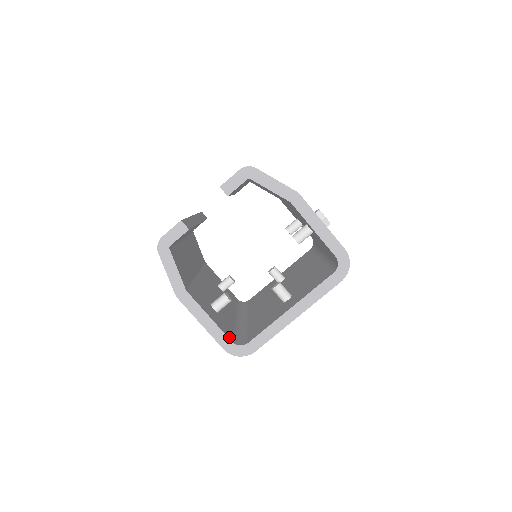
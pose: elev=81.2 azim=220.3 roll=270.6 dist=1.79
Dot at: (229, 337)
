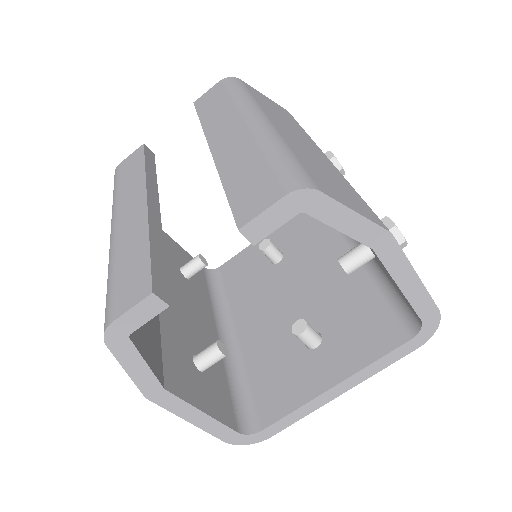
Dot at: (233, 425)
